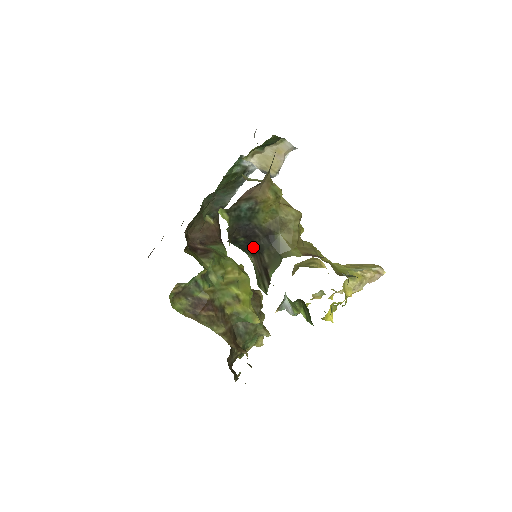
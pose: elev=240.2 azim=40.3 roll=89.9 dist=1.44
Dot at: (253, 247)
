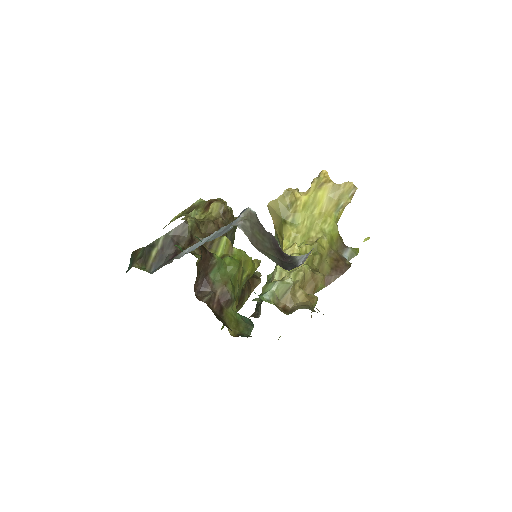
Dot at: occluded
